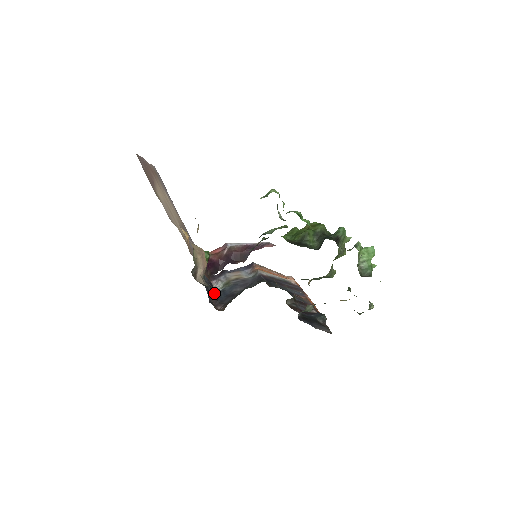
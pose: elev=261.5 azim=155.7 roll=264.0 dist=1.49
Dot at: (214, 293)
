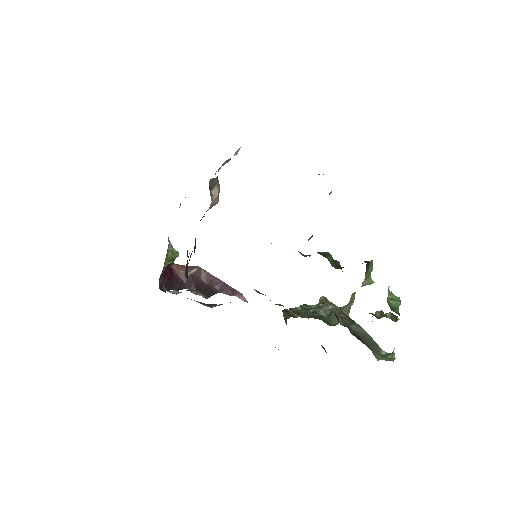
Dot at: occluded
